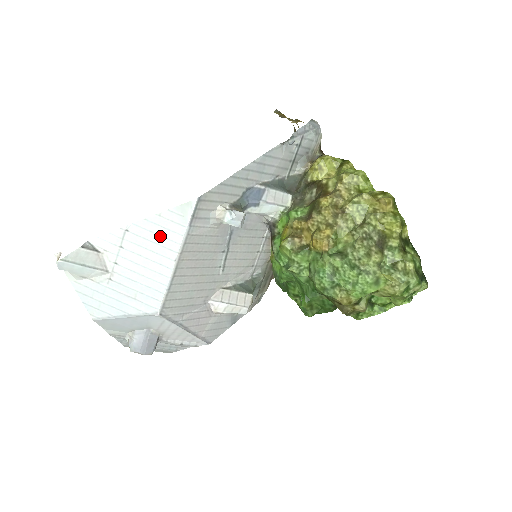
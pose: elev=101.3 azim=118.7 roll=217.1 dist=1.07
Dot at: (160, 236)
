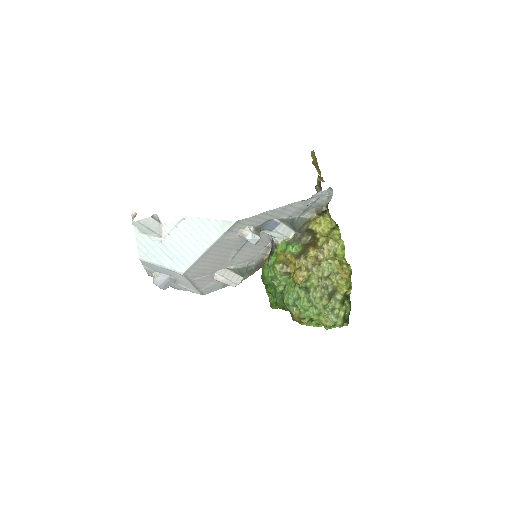
Dot at: (203, 232)
